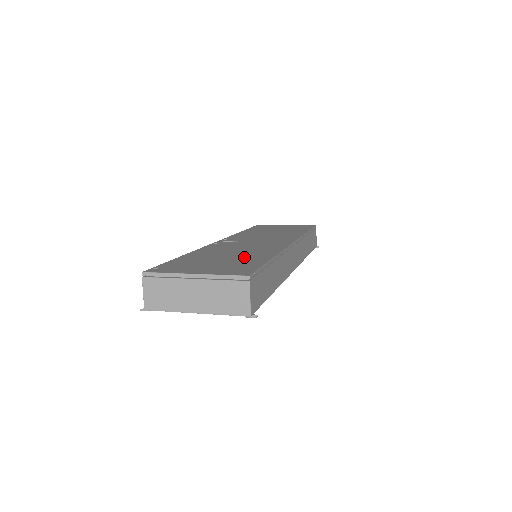
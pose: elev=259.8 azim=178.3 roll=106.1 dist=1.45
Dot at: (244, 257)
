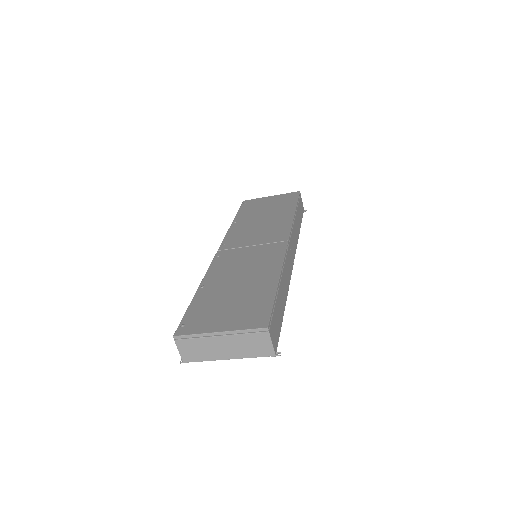
Dot at: (252, 286)
